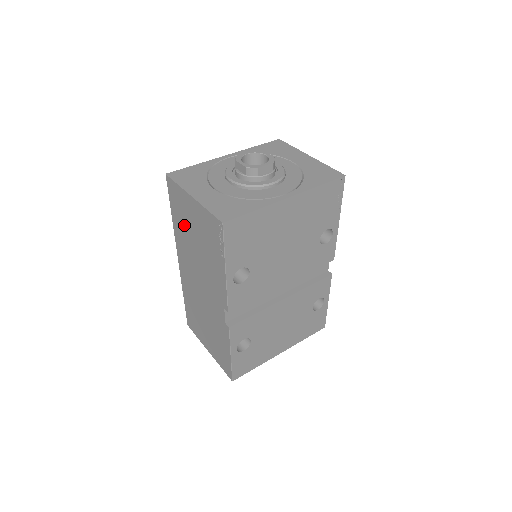
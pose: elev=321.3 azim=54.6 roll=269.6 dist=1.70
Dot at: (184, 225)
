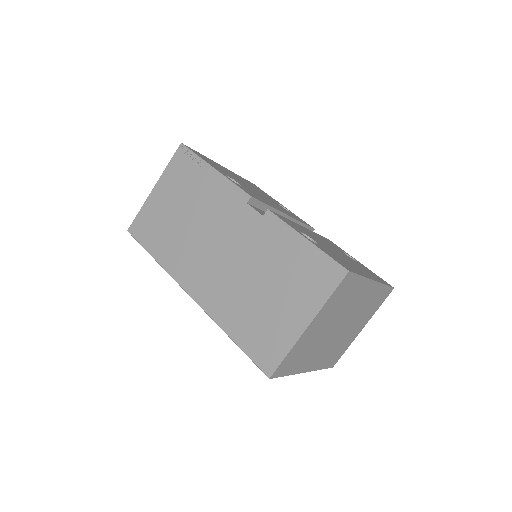
Dot at: (166, 231)
